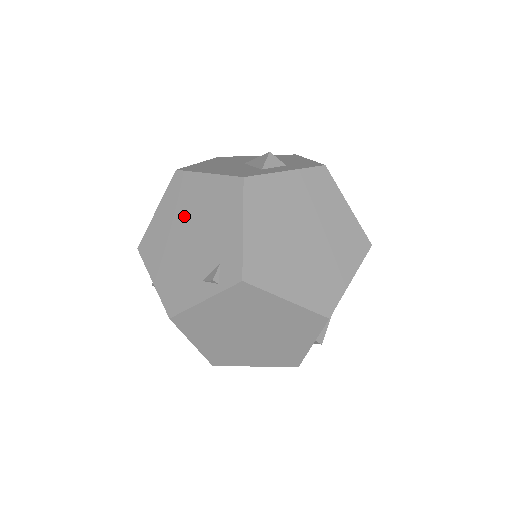
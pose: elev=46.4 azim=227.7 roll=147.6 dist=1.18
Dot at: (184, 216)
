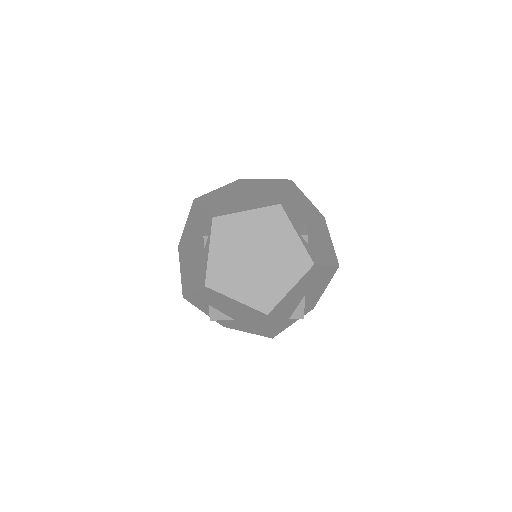
Dot at: (188, 250)
